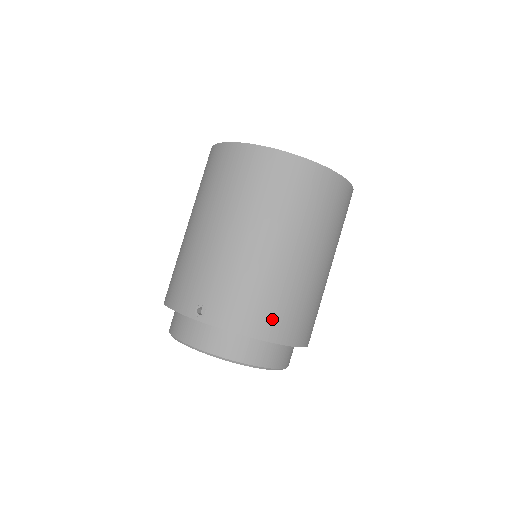
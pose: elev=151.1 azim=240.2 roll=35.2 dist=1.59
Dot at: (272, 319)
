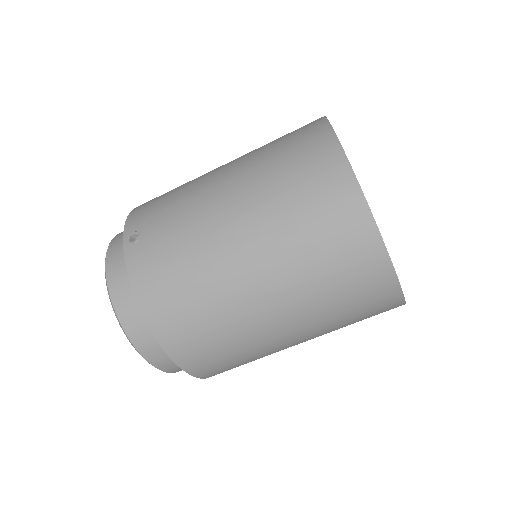
Dot at: (174, 315)
